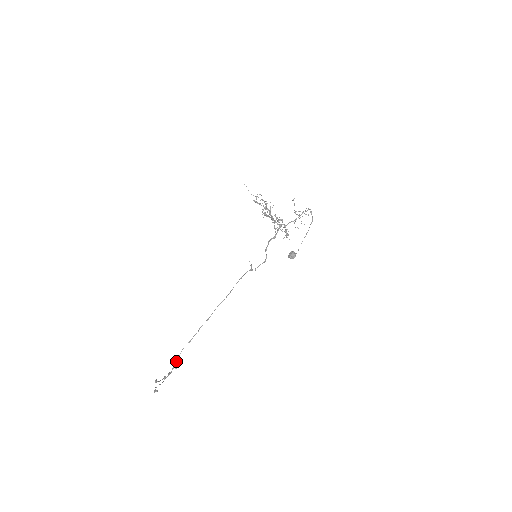
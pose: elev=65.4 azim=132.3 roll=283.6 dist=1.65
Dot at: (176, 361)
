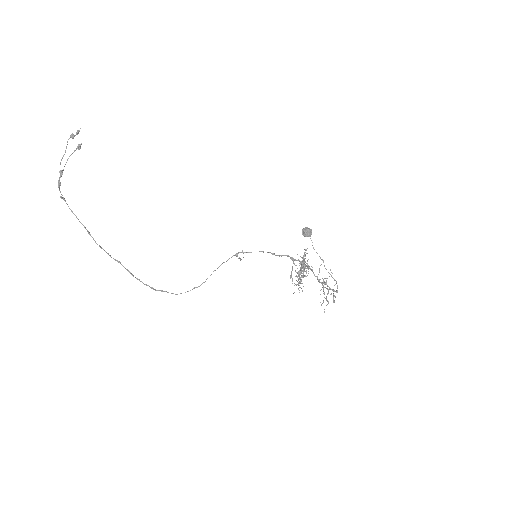
Dot at: occluded
